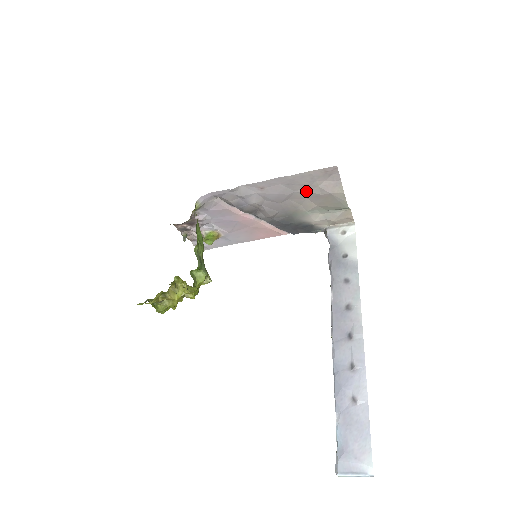
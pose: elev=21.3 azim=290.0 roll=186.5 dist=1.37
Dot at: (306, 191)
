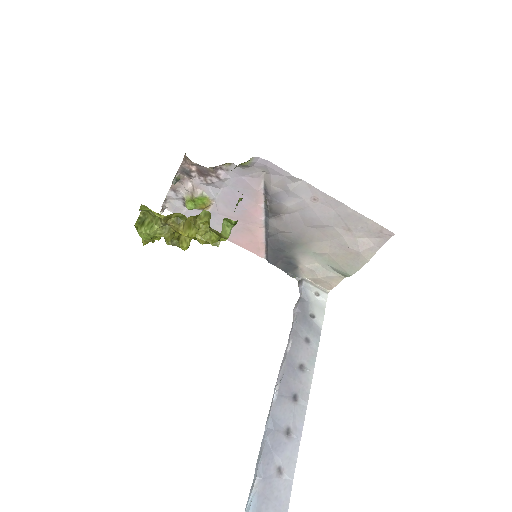
Dot at: (341, 234)
